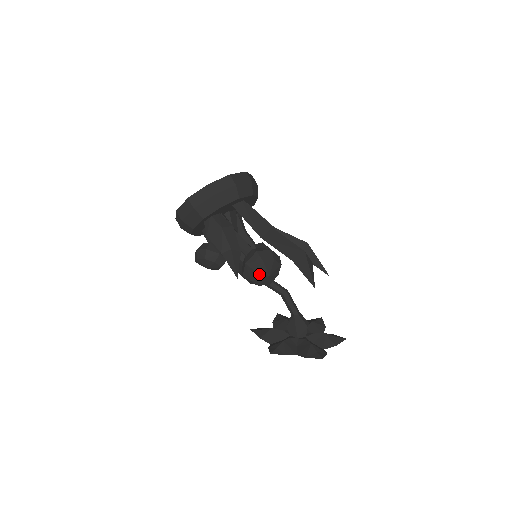
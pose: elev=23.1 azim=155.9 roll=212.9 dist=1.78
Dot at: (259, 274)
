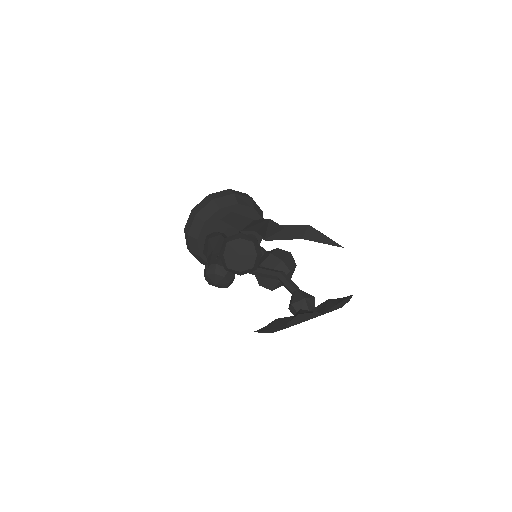
Dot at: (230, 257)
